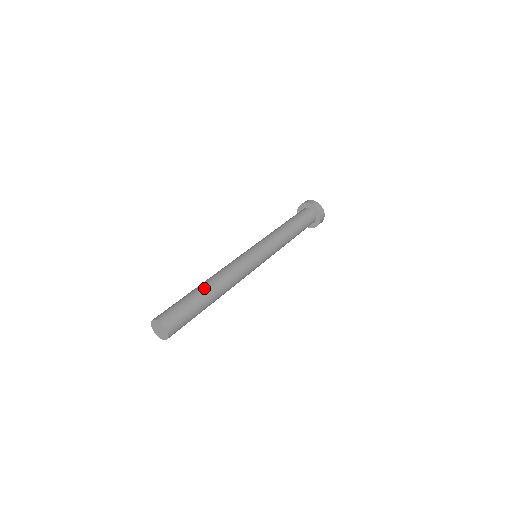
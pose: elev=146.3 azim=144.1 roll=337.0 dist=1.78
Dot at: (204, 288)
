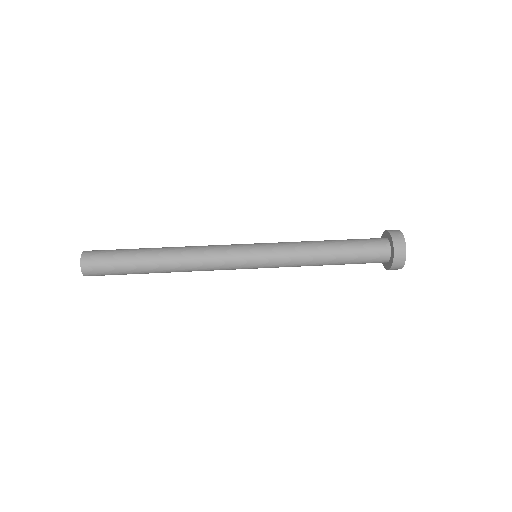
Dot at: (152, 258)
